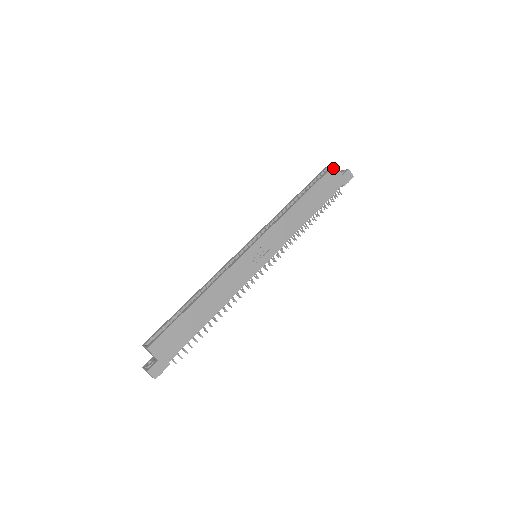
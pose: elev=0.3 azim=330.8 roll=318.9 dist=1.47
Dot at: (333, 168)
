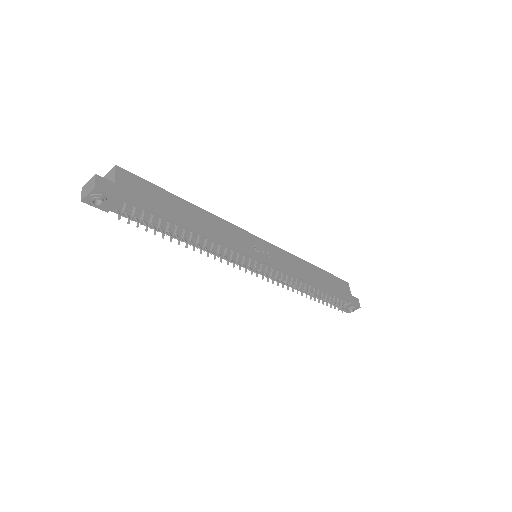
Dot at: (346, 283)
